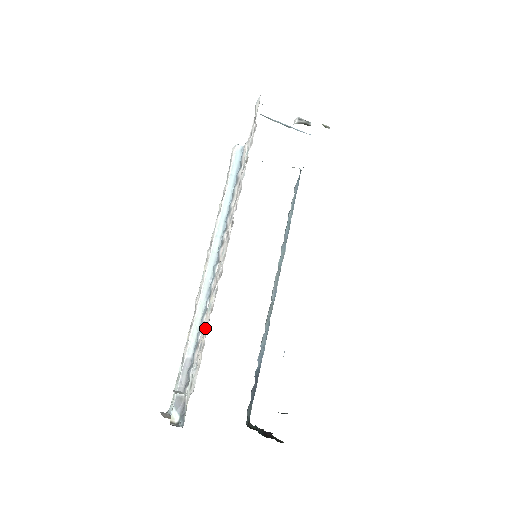
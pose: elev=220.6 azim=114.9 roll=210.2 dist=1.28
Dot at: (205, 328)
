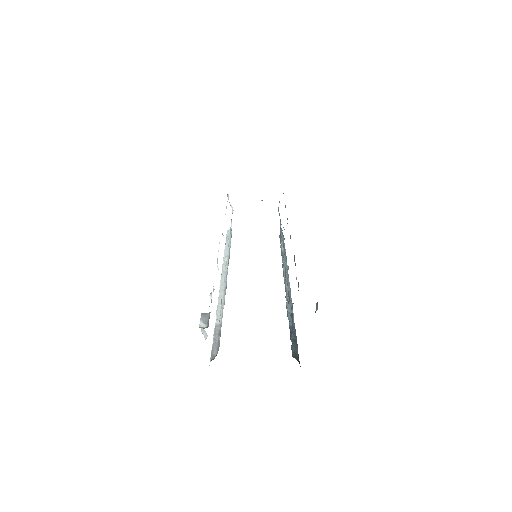
Dot at: occluded
